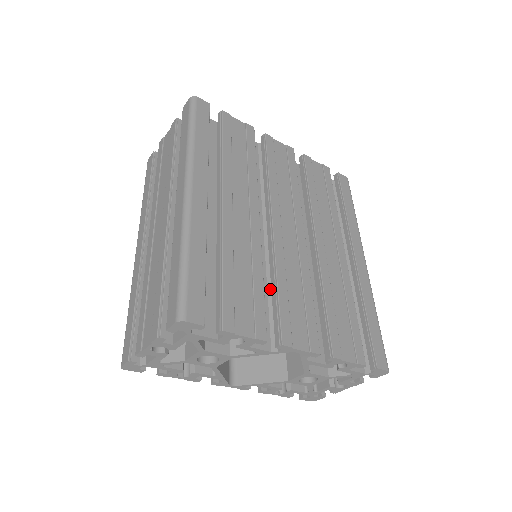
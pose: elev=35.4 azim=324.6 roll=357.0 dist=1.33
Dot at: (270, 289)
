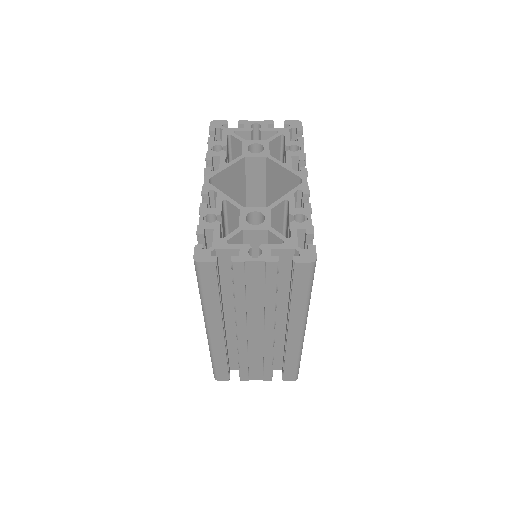
Dot at: occluded
